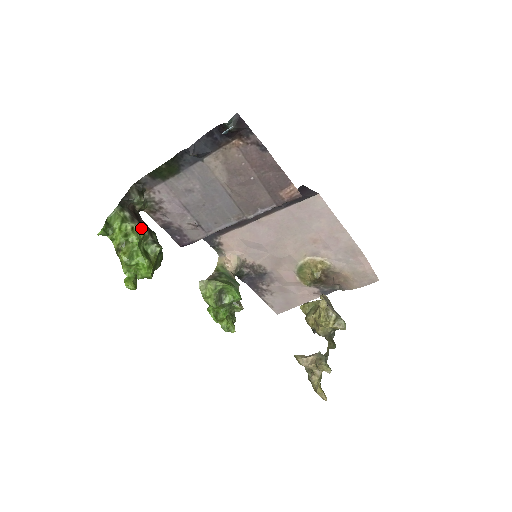
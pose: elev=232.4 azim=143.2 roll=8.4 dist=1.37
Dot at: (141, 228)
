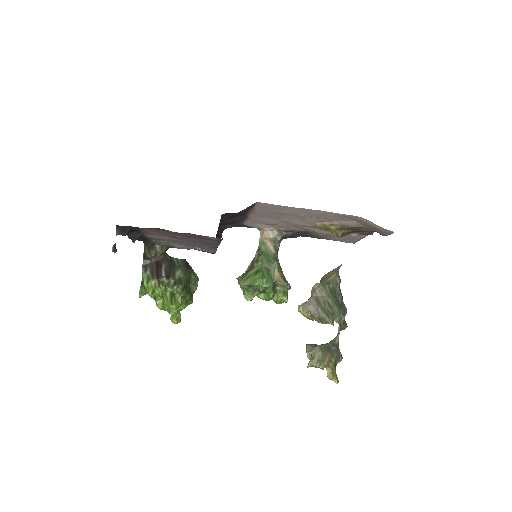
Dot at: (159, 282)
